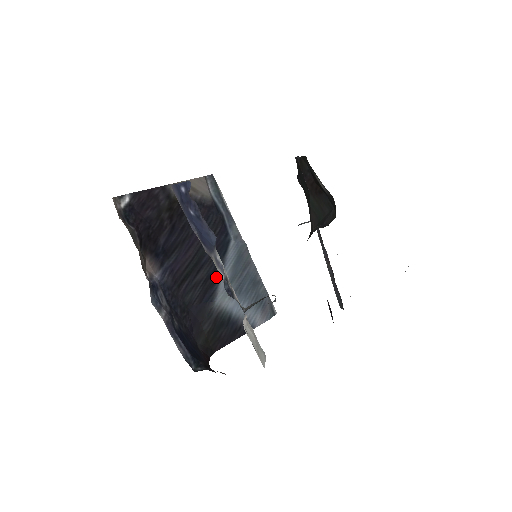
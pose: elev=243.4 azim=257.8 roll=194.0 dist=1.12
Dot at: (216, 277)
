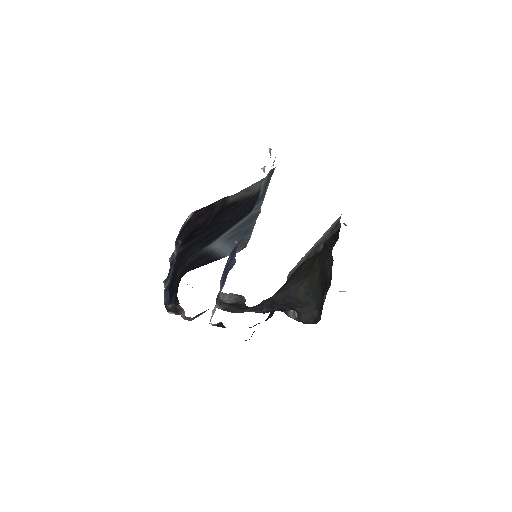
Dot at: (221, 234)
